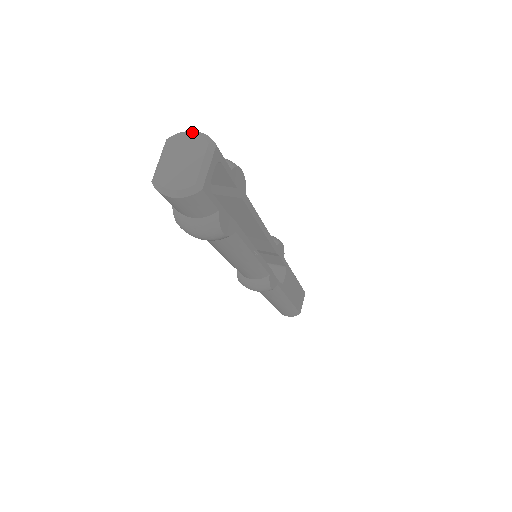
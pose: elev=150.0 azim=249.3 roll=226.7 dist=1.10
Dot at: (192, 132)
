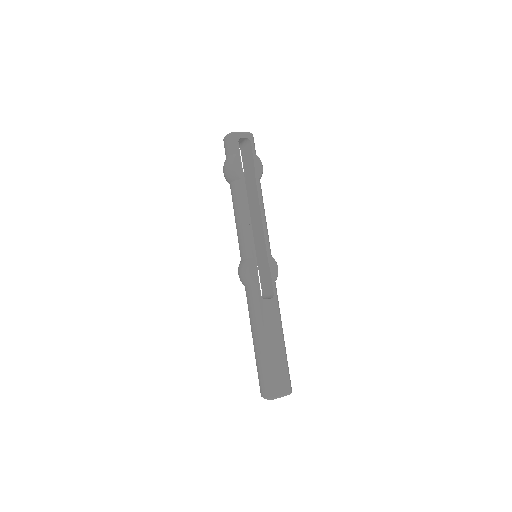
Dot at: occluded
